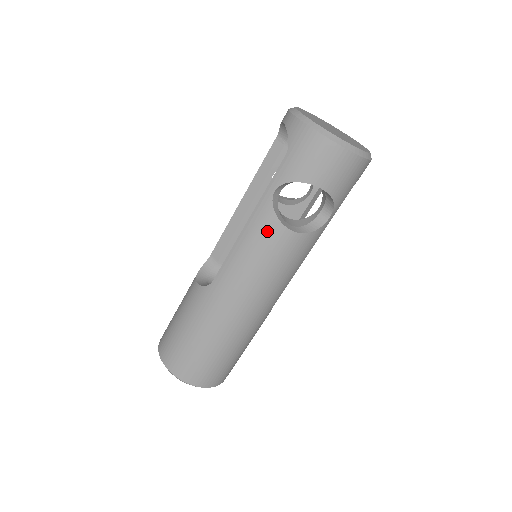
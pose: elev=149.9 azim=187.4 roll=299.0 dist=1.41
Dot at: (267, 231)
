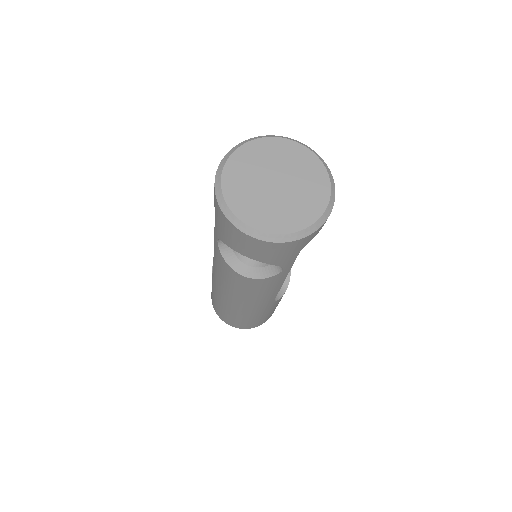
Dot at: (224, 267)
